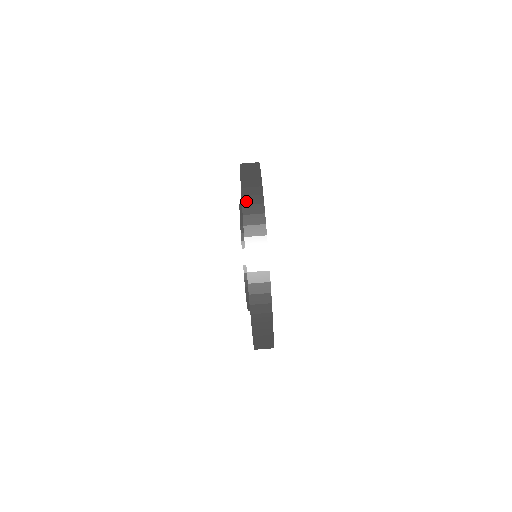
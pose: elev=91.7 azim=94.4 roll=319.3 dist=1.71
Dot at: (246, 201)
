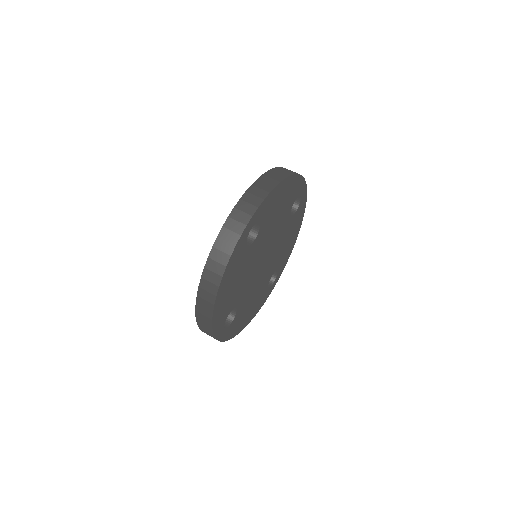
Dot at: occluded
